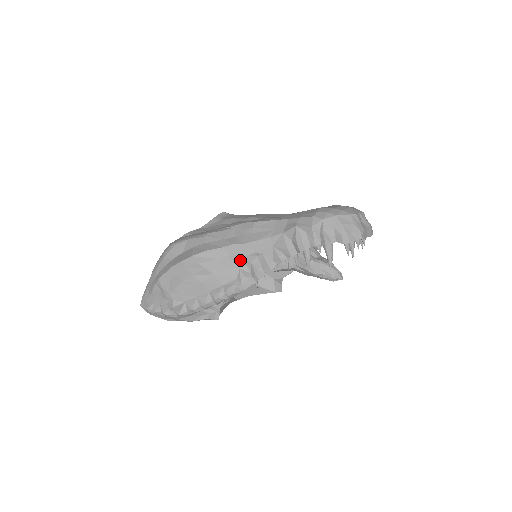
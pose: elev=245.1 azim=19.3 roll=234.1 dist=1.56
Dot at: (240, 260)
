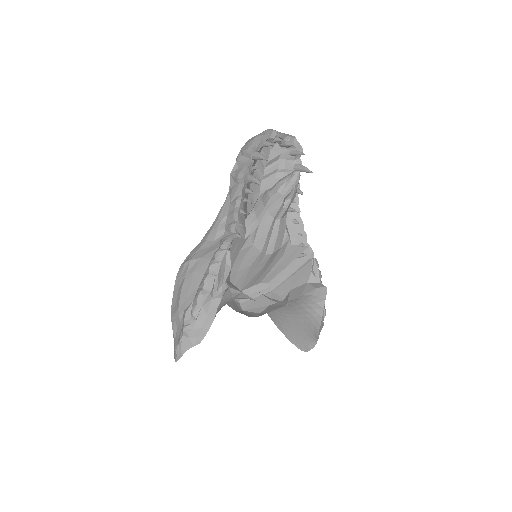
Dot at: (215, 234)
